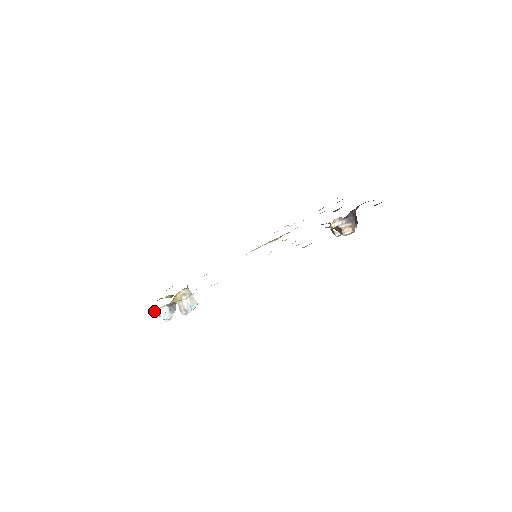
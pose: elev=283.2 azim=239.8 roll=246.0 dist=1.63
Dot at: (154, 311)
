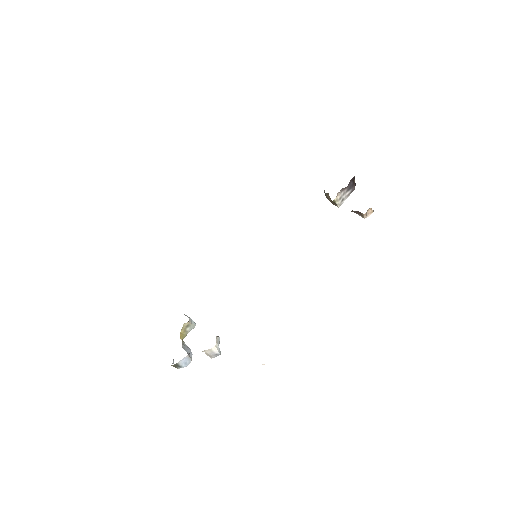
Dot at: occluded
